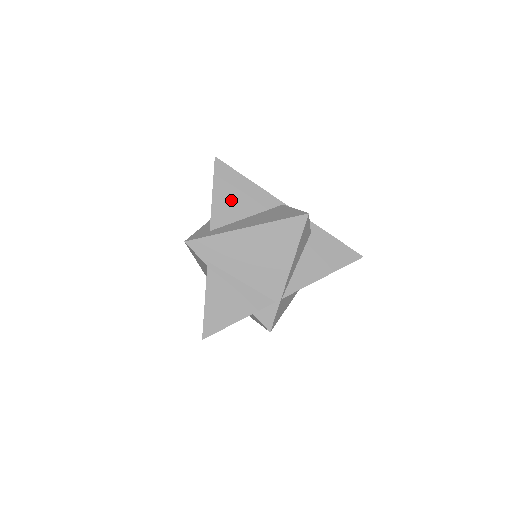
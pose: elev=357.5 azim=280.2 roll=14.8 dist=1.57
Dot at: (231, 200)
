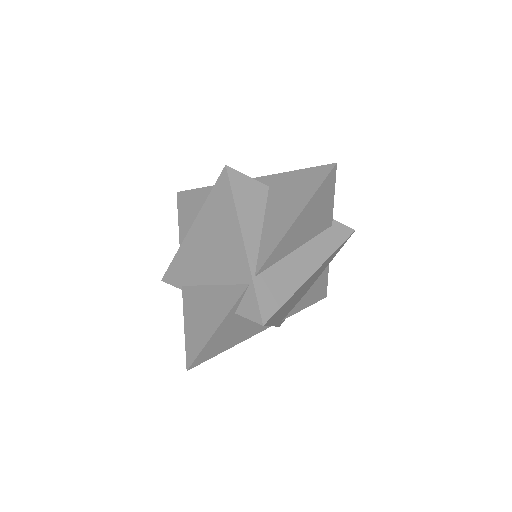
Dot at: (193, 216)
